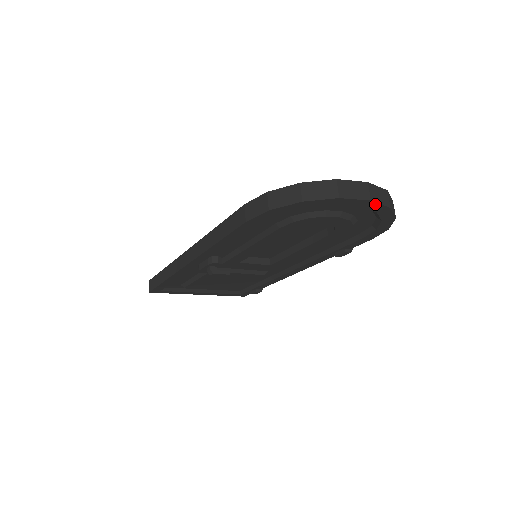
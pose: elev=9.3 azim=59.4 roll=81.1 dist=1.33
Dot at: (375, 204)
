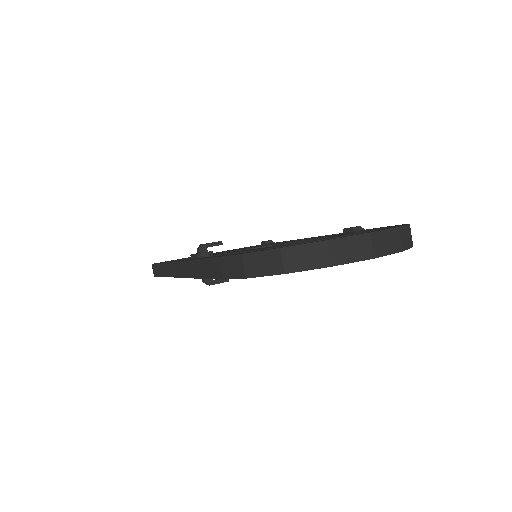
Dot at: (381, 256)
